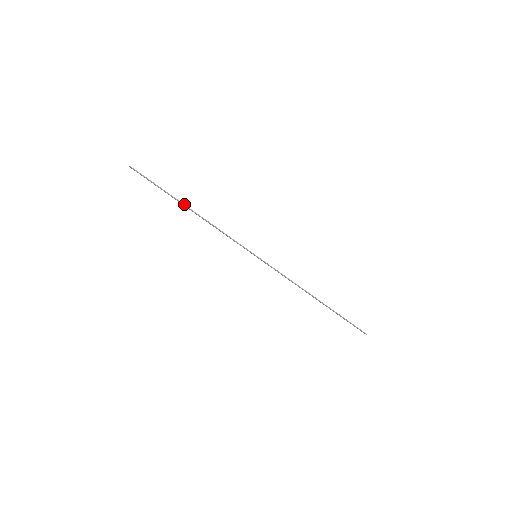
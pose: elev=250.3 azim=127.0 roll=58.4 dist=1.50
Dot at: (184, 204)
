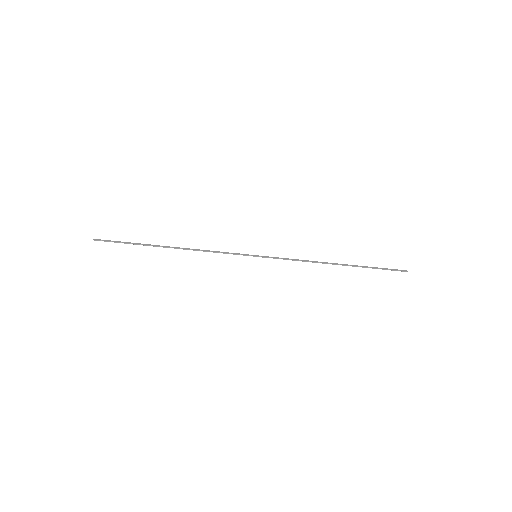
Dot at: (162, 246)
